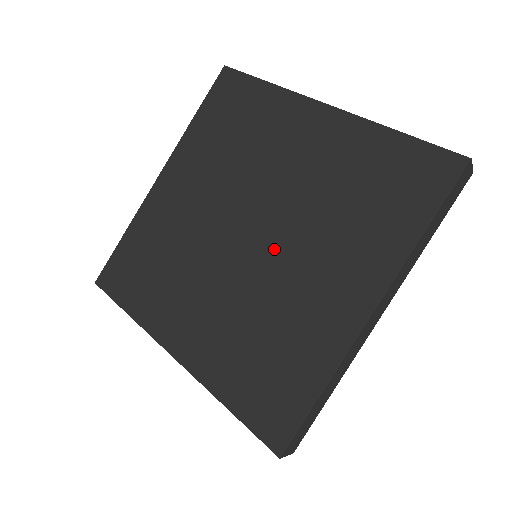
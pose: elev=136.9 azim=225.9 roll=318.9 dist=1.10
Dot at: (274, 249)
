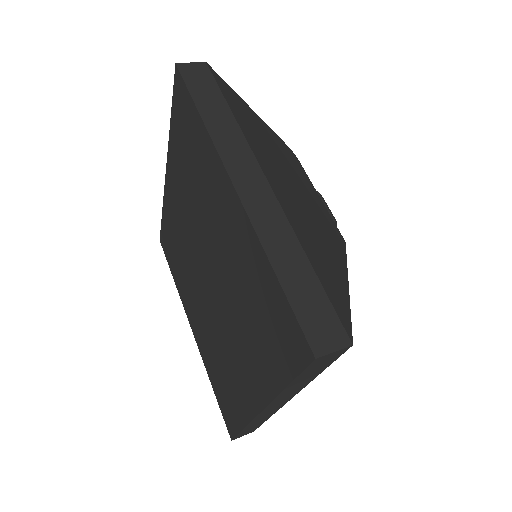
Dot at: (218, 306)
